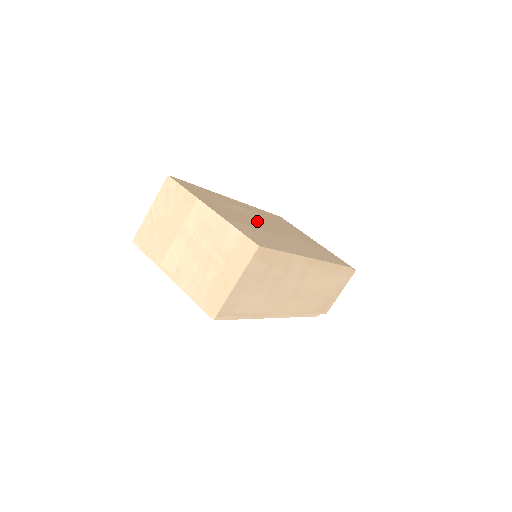
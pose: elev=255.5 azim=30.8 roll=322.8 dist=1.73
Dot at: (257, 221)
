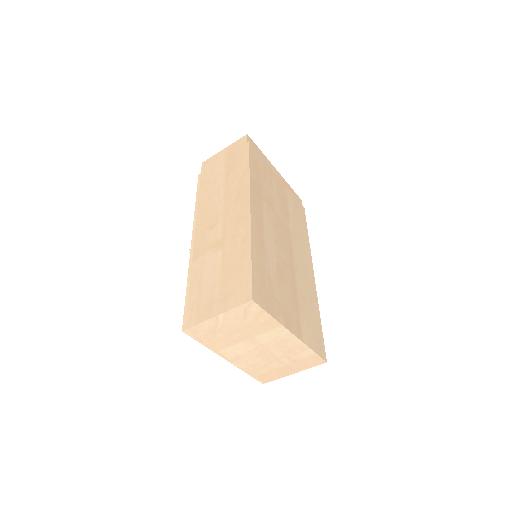
Dot at: (284, 259)
